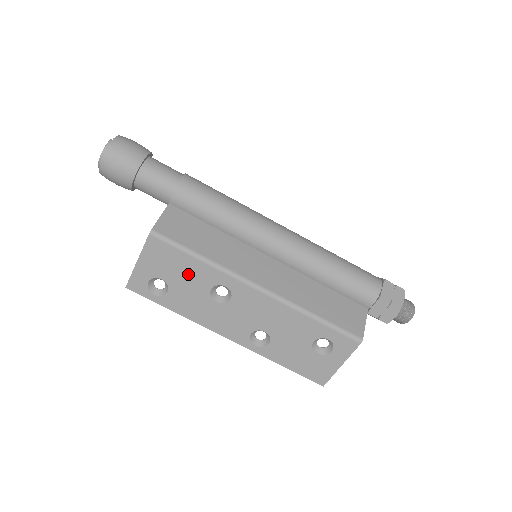
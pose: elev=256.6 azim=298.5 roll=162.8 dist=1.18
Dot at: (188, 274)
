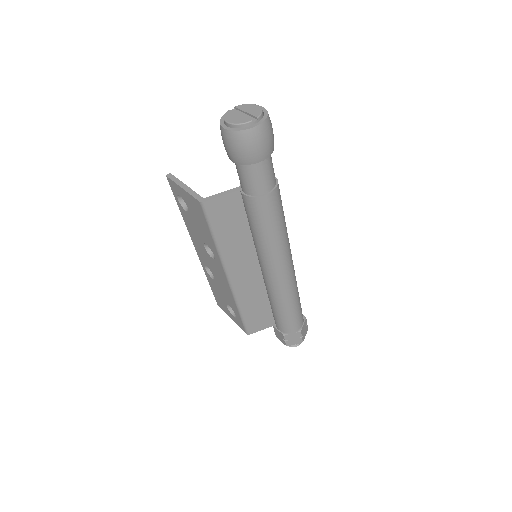
Dot at: (202, 229)
